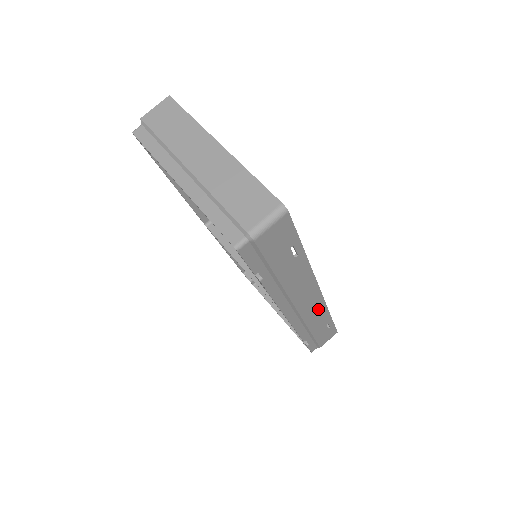
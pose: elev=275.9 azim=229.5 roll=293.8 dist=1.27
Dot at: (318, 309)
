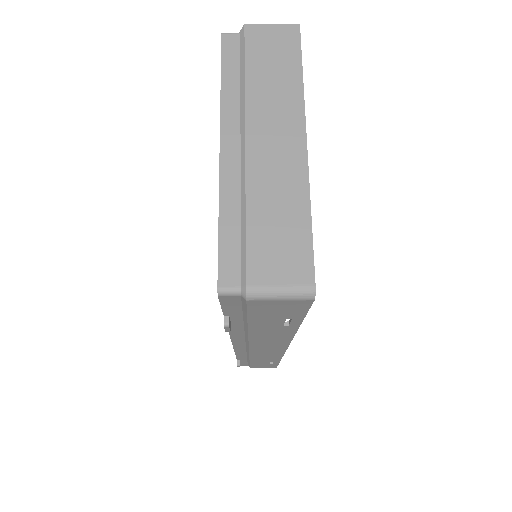
Dot at: (272, 354)
